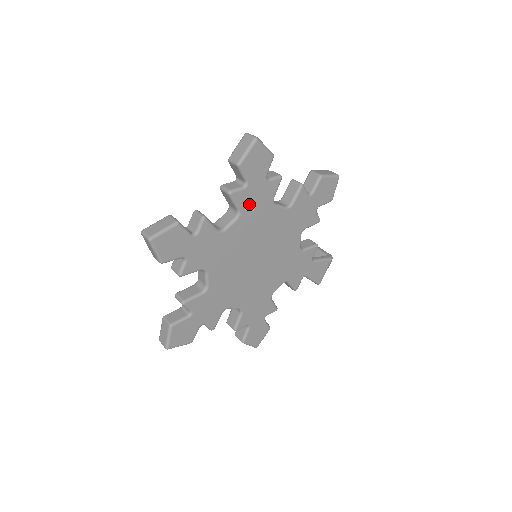
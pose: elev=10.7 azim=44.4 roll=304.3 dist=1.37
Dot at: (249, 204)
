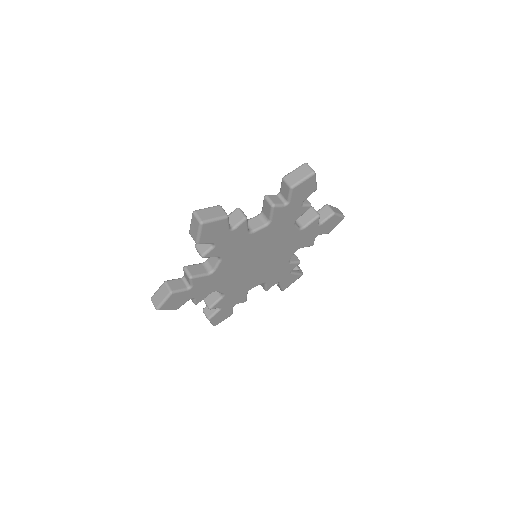
Dot at: (280, 218)
